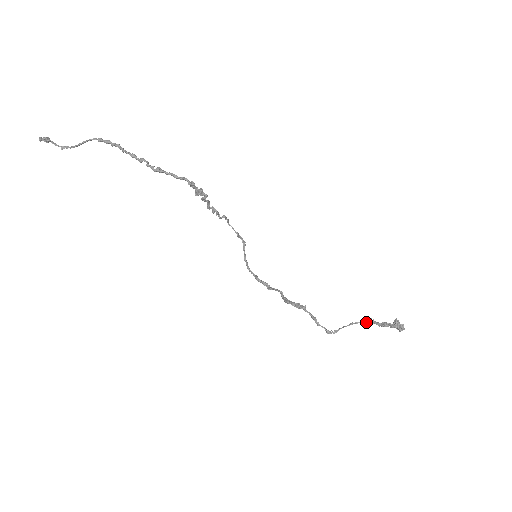
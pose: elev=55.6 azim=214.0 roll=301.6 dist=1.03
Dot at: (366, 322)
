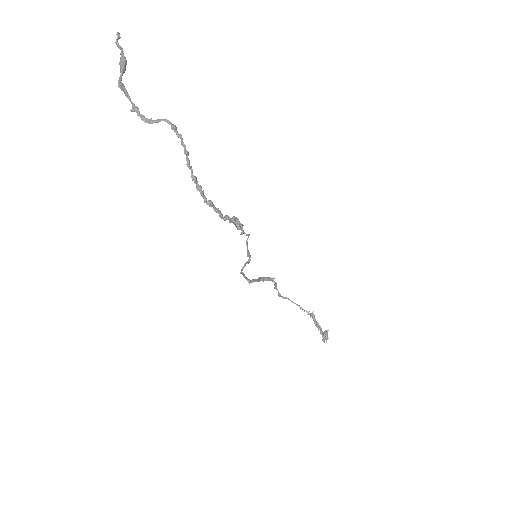
Dot at: (308, 313)
